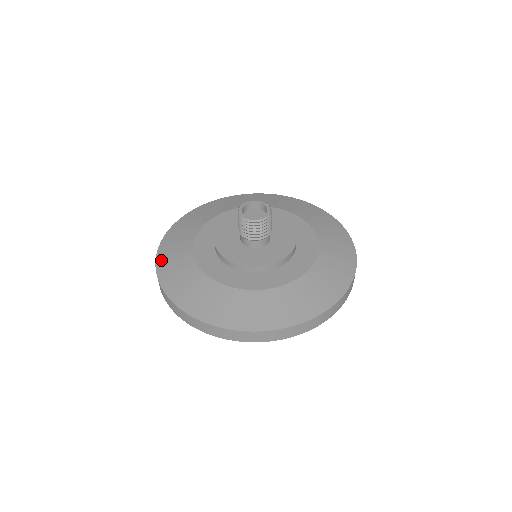
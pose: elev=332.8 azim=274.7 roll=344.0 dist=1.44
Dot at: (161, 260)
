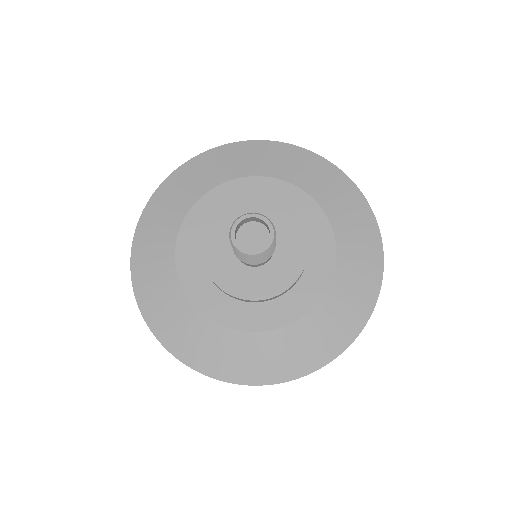
Dot at: (180, 352)
